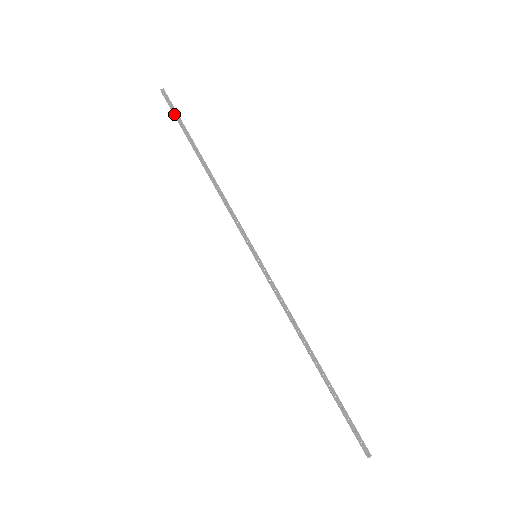
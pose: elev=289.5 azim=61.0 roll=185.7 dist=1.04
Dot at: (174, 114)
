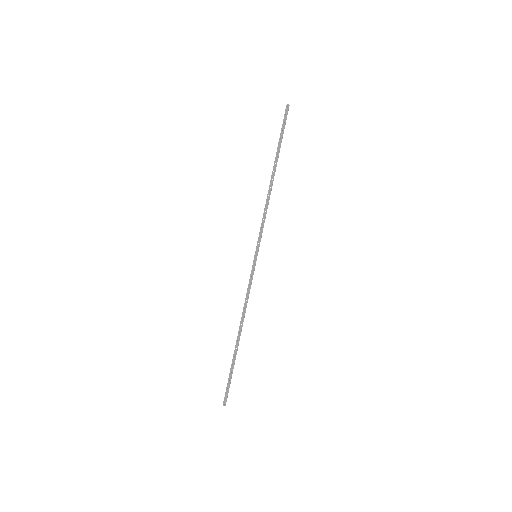
Dot at: (282, 128)
